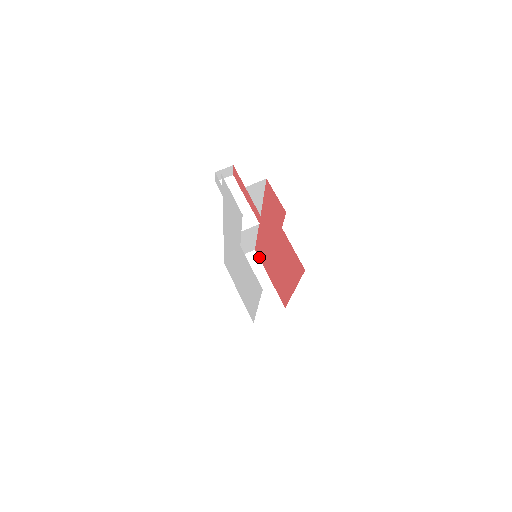
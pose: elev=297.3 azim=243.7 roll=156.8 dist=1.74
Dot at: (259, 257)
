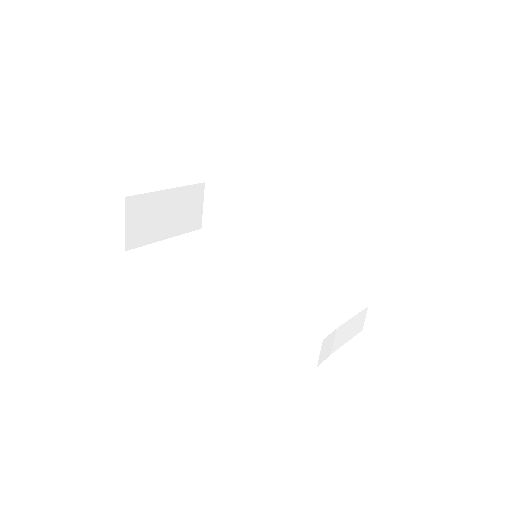
Dot at: (141, 196)
